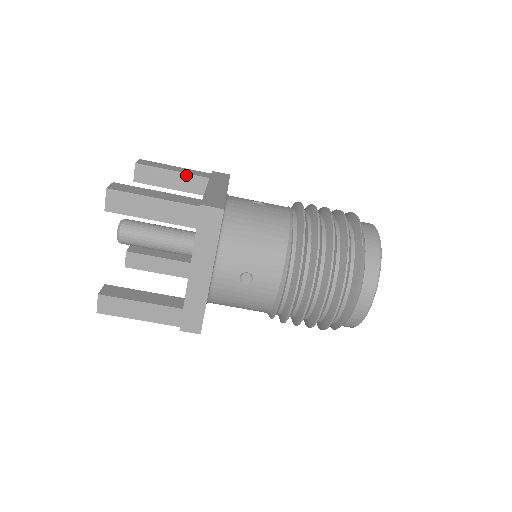
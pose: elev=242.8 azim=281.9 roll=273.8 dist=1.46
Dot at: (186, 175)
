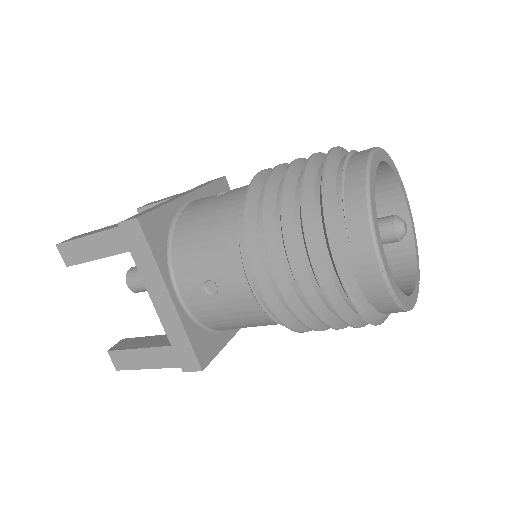
Dot at: (111, 255)
